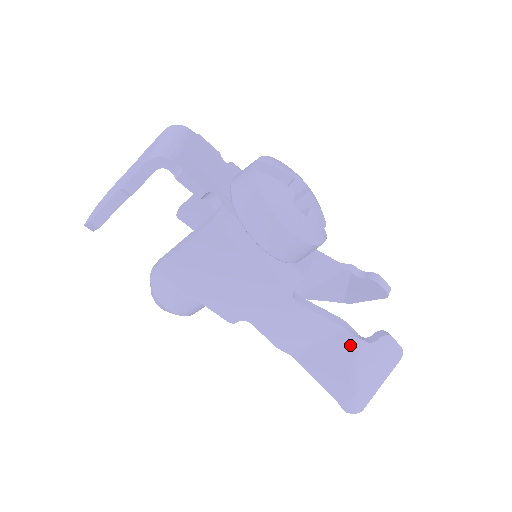
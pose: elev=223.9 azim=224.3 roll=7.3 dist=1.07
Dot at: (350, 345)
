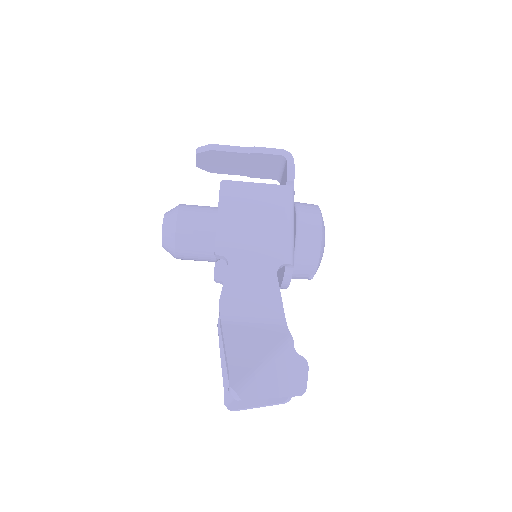
Dot at: (281, 337)
